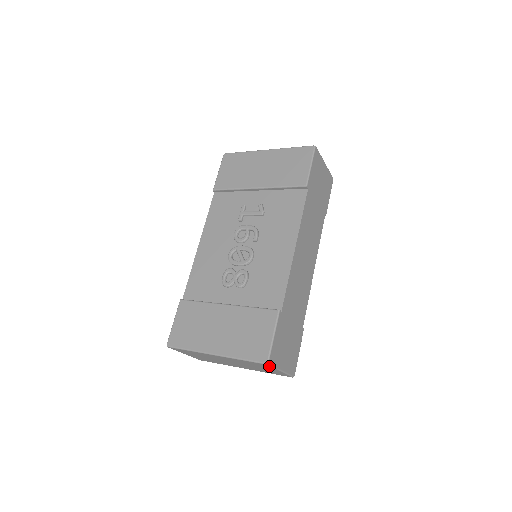
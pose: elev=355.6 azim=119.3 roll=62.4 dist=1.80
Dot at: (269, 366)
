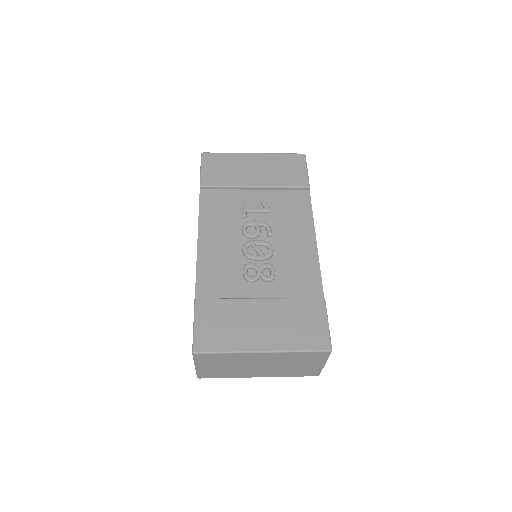
Dot at: (327, 355)
